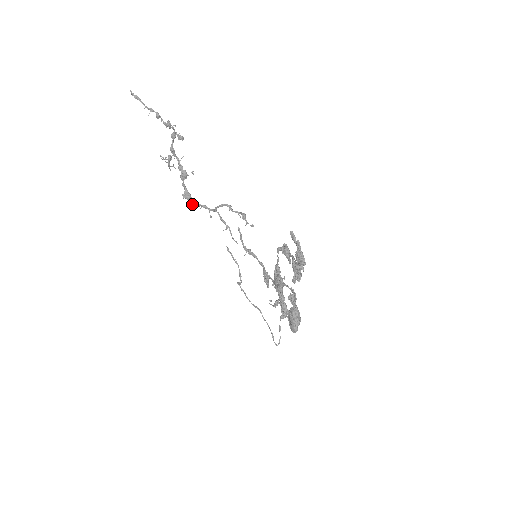
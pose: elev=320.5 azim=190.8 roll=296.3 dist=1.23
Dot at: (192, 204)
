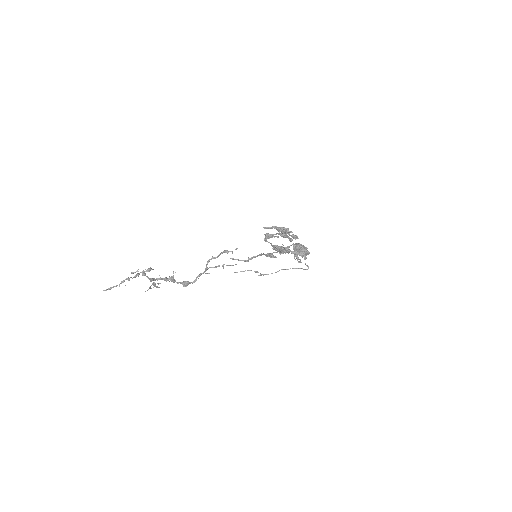
Dot at: occluded
